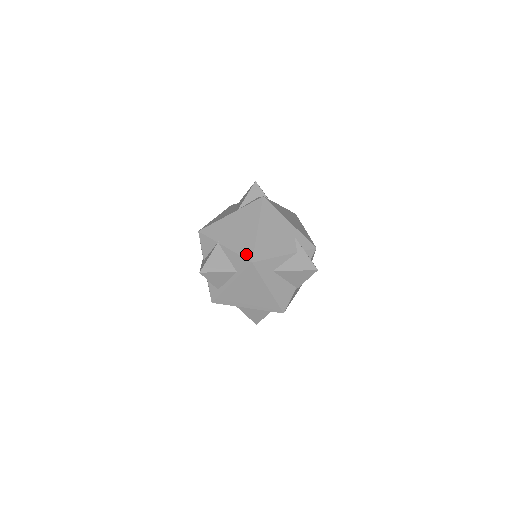
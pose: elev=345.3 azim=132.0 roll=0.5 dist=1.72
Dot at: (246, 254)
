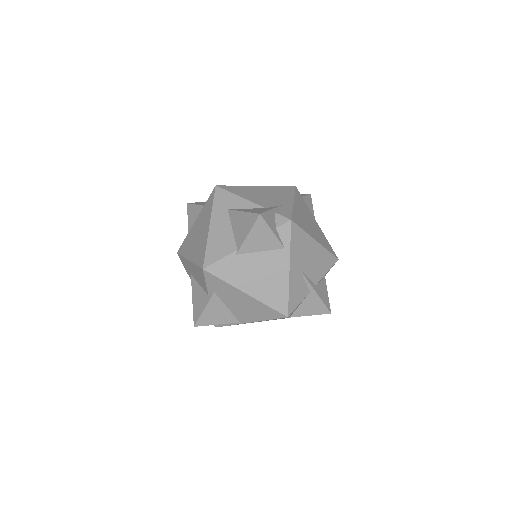
Dot at: occluded
